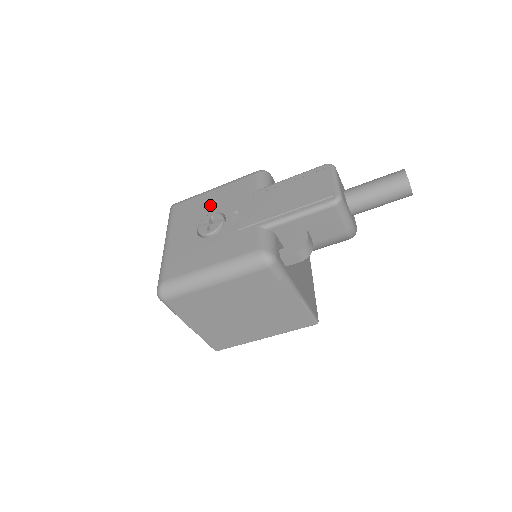
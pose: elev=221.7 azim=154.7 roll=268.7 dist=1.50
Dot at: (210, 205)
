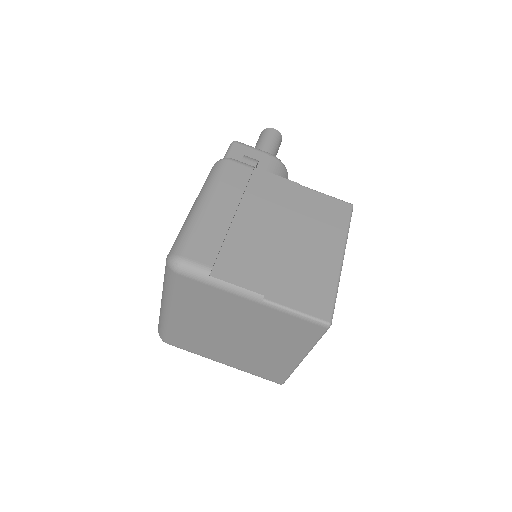
Dot at: occluded
